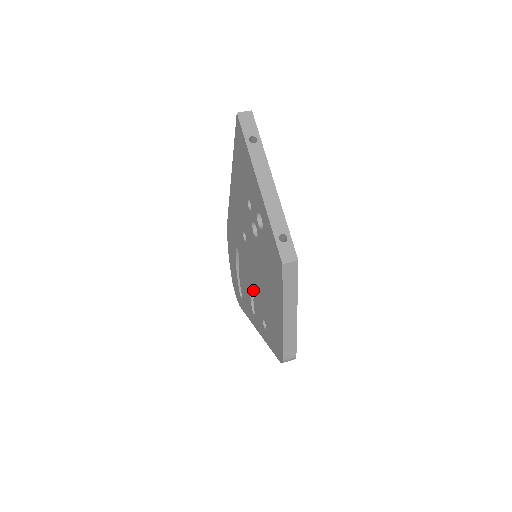
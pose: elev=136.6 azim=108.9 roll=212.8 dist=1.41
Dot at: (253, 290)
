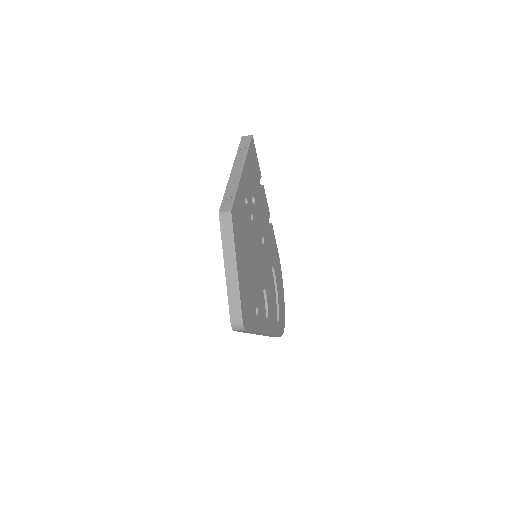
Dot at: occluded
